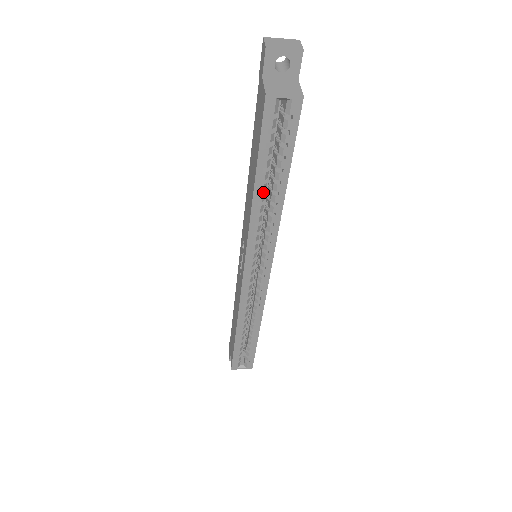
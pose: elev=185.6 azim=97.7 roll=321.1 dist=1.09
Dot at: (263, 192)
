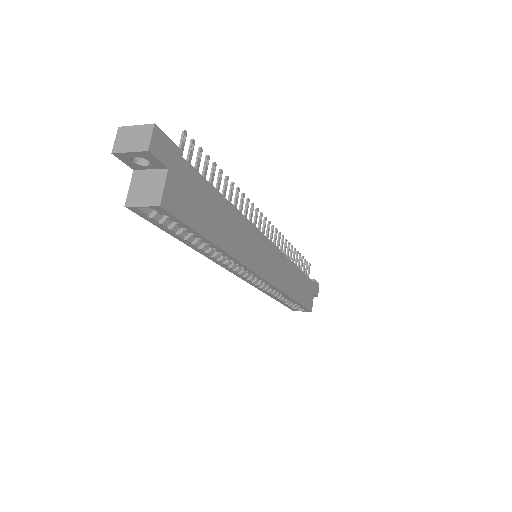
Dot at: (203, 243)
